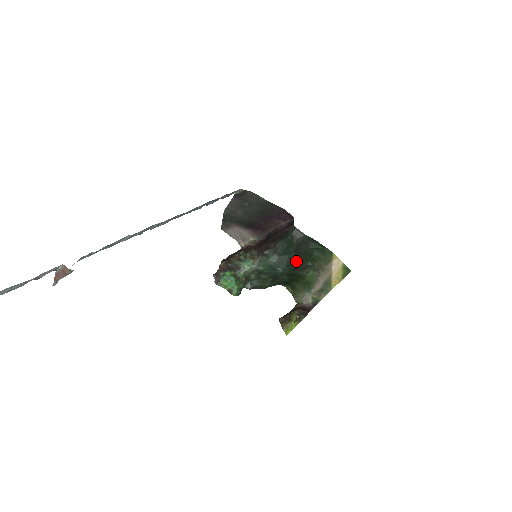
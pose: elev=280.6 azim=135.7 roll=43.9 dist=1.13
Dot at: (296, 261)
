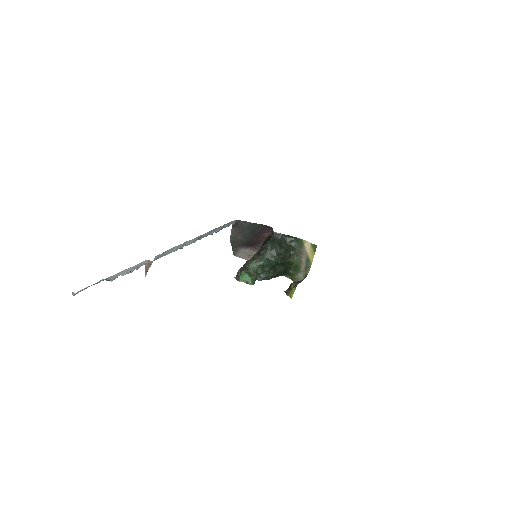
Dot at: (282, 252)
